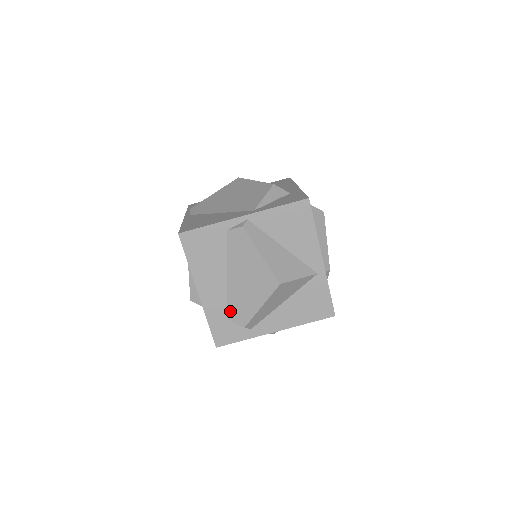
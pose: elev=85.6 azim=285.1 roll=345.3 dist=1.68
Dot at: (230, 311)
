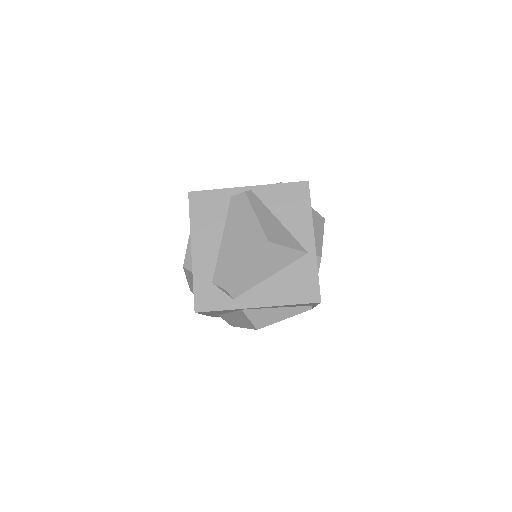
Dot at: (217, 274)
